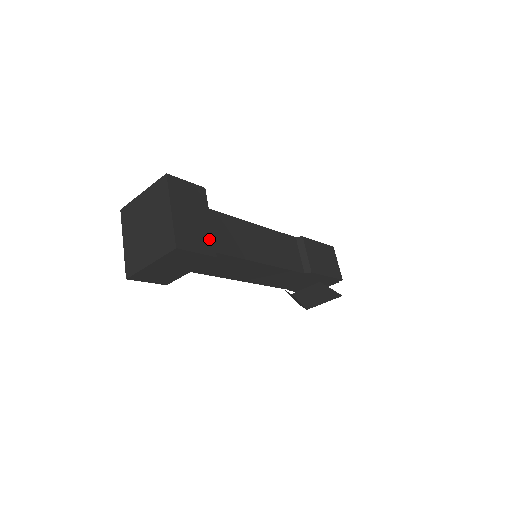
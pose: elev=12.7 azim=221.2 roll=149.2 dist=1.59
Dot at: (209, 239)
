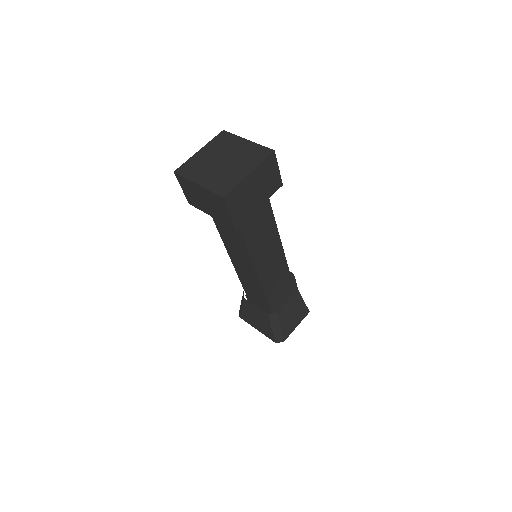
Dot at: occluded
